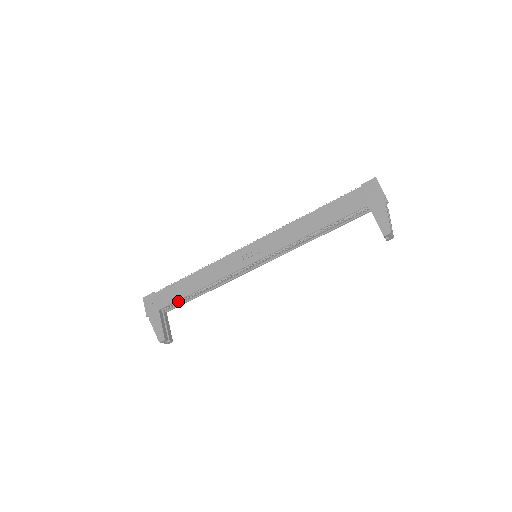
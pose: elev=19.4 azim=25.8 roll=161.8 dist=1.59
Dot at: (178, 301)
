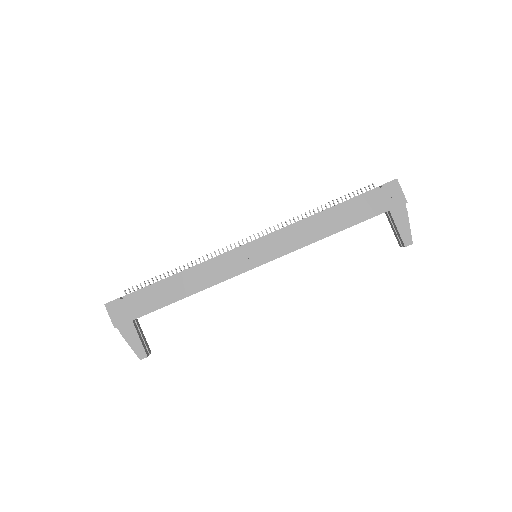
Dot at: occluded
